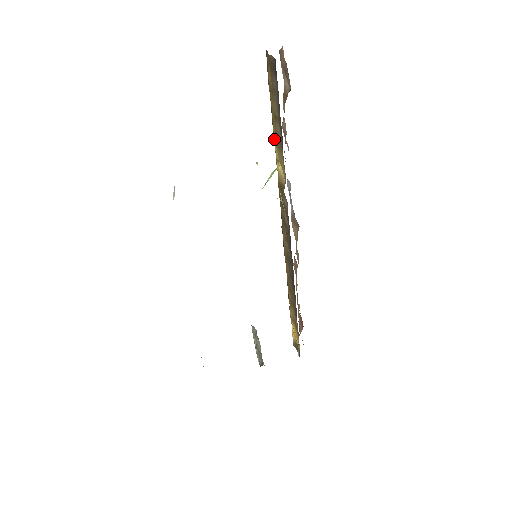
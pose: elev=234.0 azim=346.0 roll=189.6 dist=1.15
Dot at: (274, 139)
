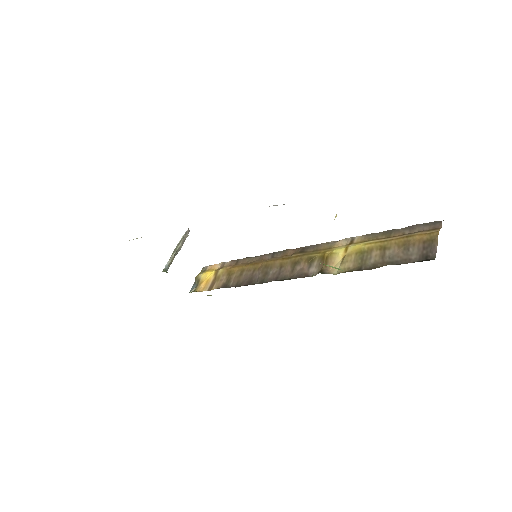
Dot at: (364, 244)
